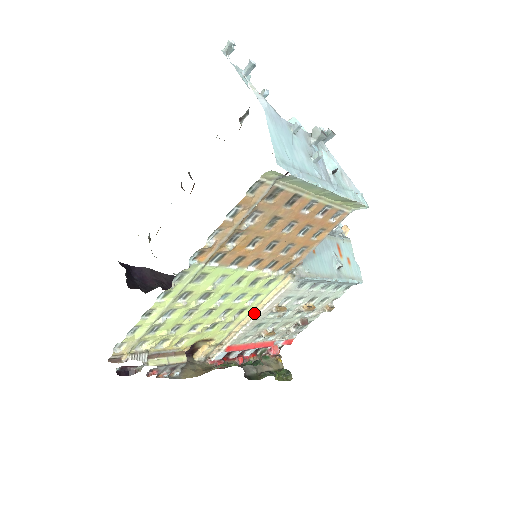
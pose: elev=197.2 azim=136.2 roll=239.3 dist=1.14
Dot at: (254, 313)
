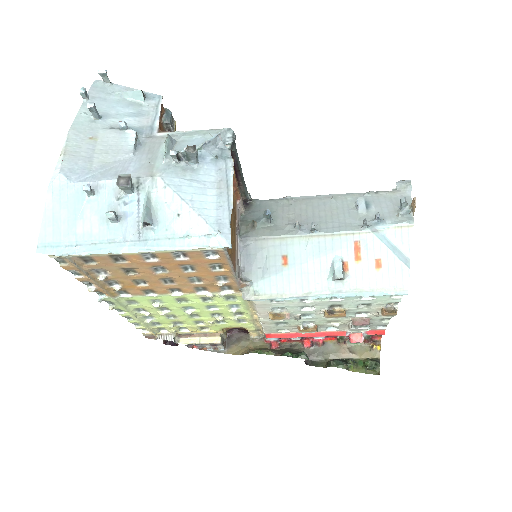
Dot at: occluded
